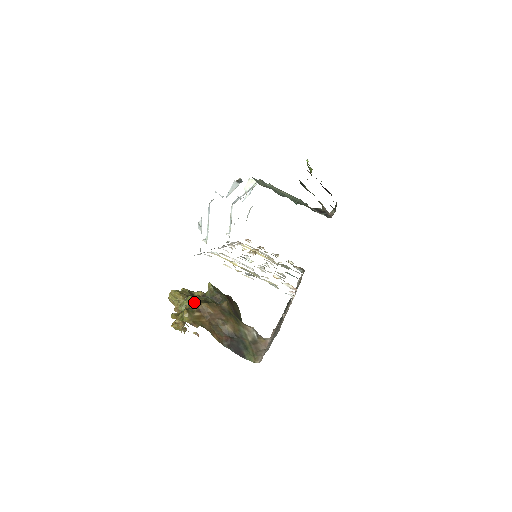
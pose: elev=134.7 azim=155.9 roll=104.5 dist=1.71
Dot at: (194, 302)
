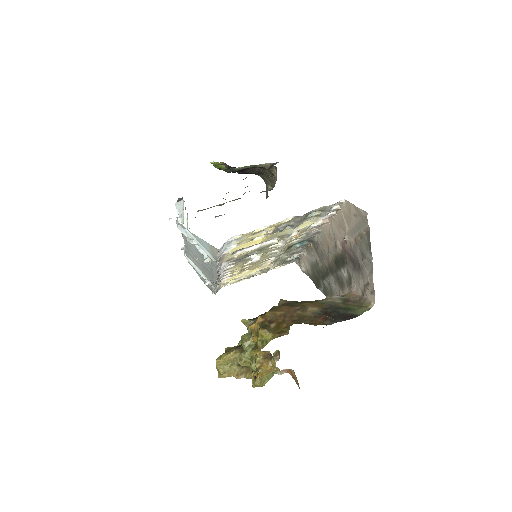
Dot at: (256, 322)
